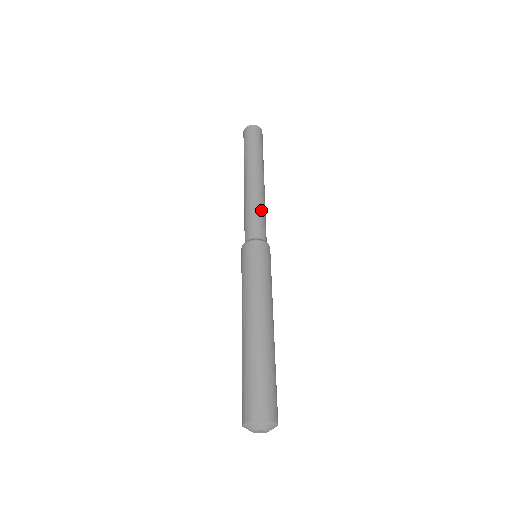
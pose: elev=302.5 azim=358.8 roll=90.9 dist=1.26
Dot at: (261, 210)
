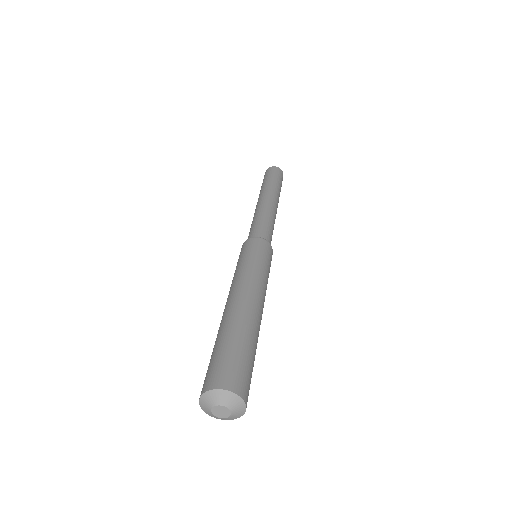
Dot at: (268, 220)
